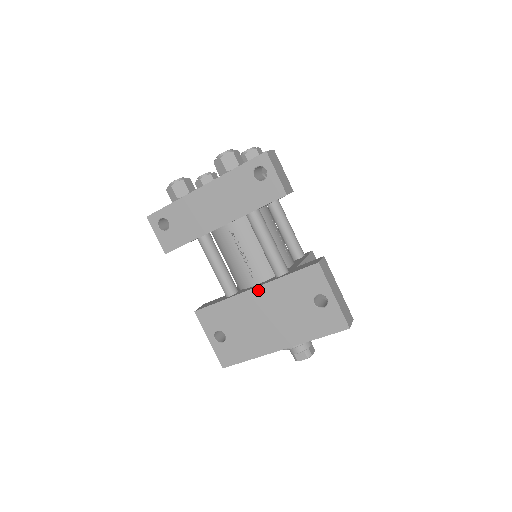
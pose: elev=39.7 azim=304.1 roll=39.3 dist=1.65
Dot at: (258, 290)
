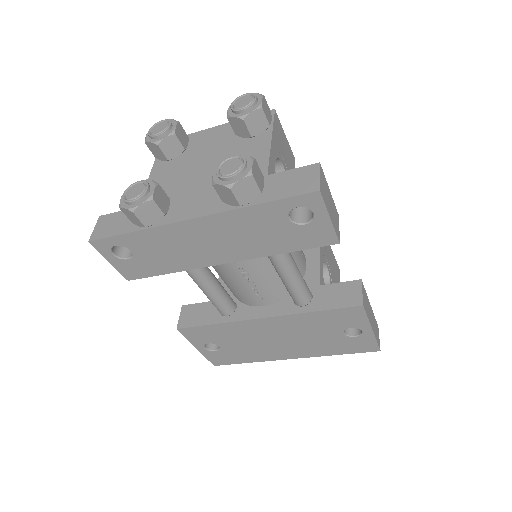
Dot at: (271, 320)
